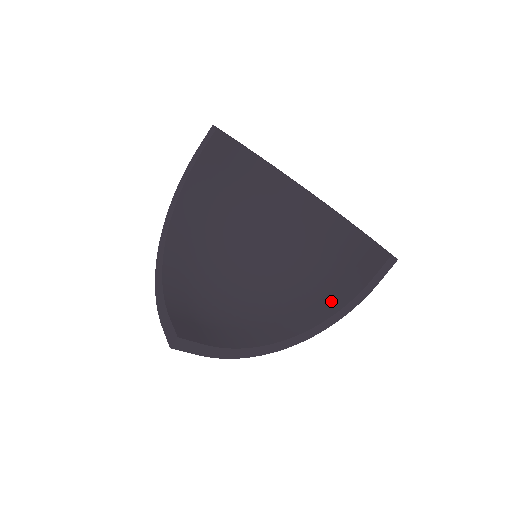
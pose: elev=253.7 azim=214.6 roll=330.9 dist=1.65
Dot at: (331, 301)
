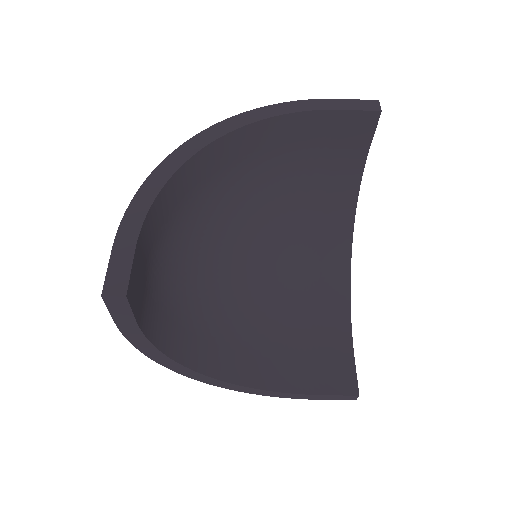
Dot at: (268, 371)
